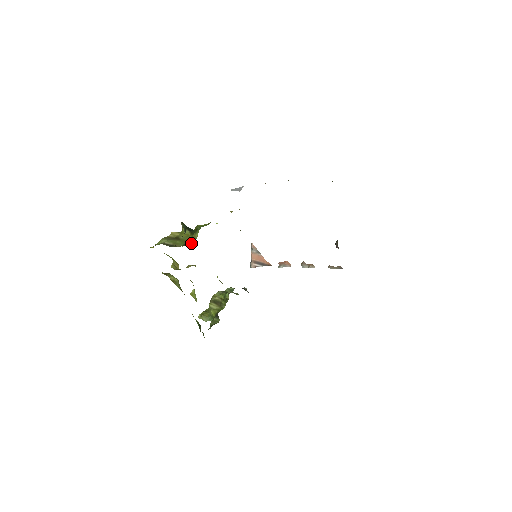
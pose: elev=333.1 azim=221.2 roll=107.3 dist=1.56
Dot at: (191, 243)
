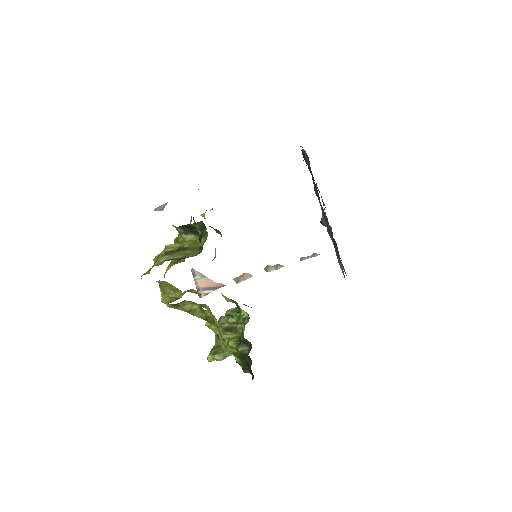
Dot at: (183, 259)
